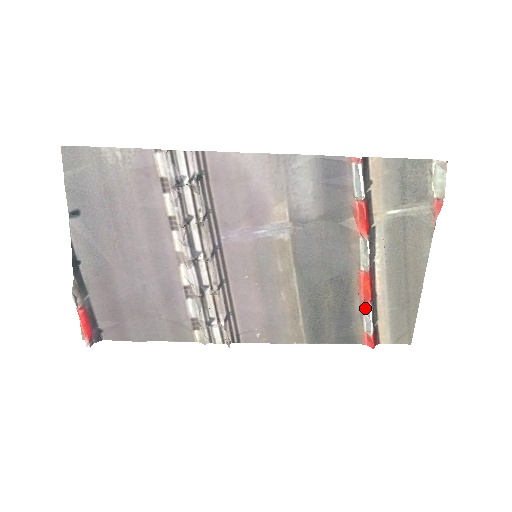
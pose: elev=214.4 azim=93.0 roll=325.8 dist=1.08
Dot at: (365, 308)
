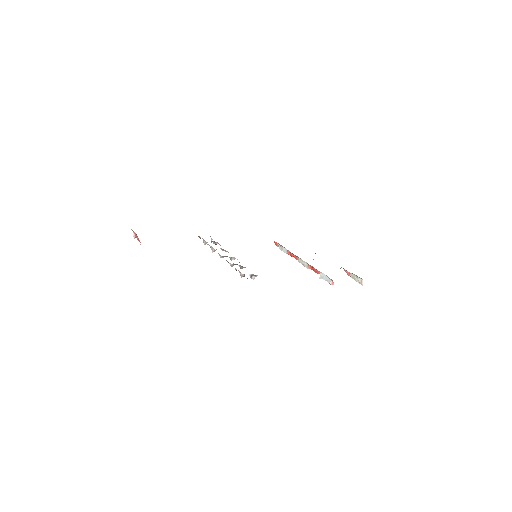
Dot at: (285, 249)
